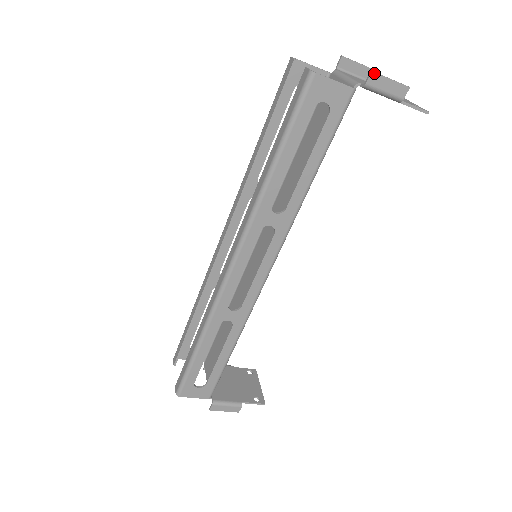
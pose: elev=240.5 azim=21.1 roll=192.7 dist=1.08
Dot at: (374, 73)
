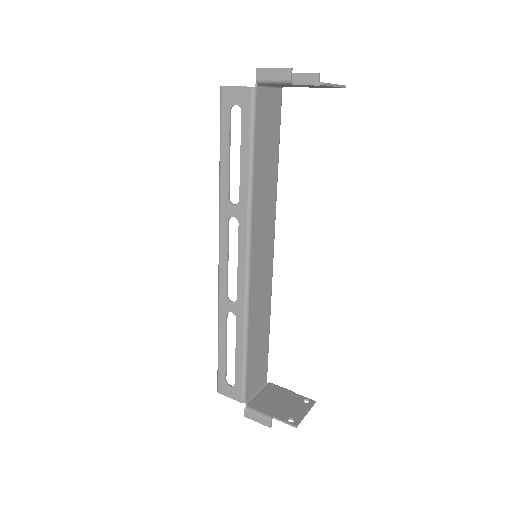
Dot at: (259, 69)
